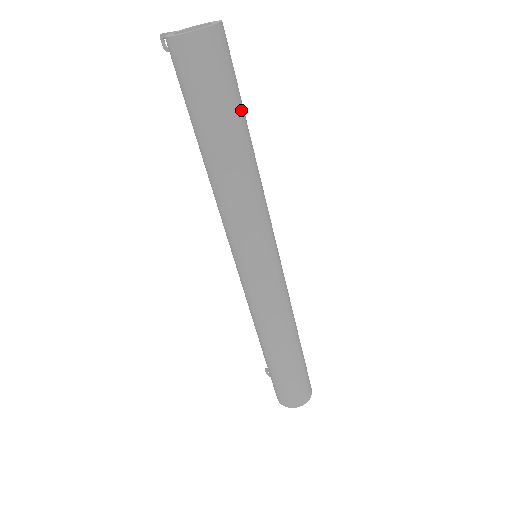
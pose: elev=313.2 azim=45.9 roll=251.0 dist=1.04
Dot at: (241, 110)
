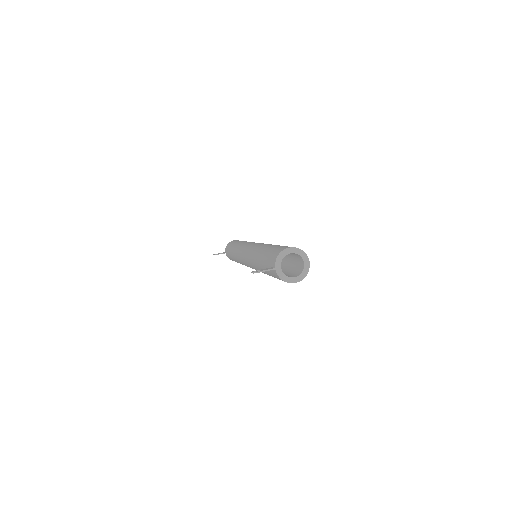
Dot at: occluded
